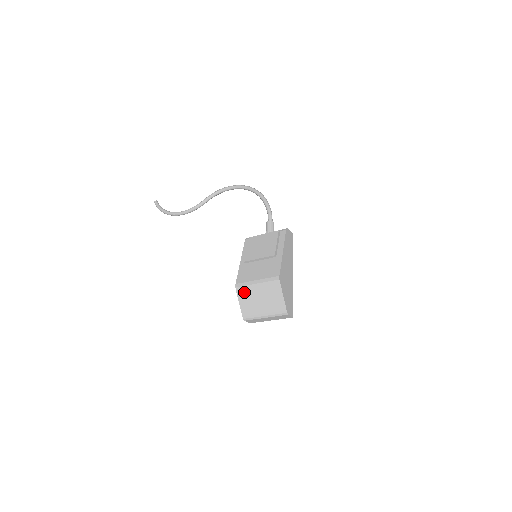
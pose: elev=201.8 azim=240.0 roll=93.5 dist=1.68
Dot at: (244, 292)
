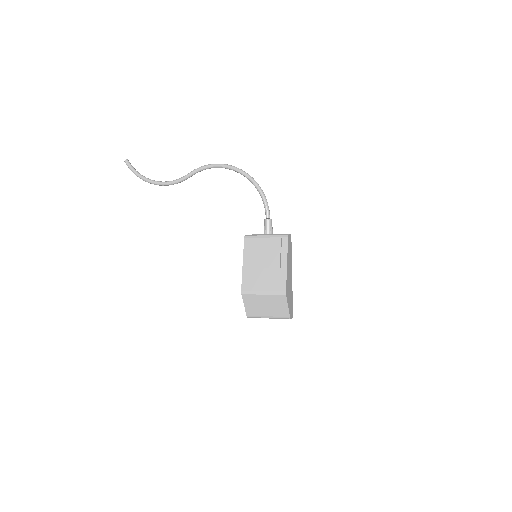
Dot at: (250, 299)
